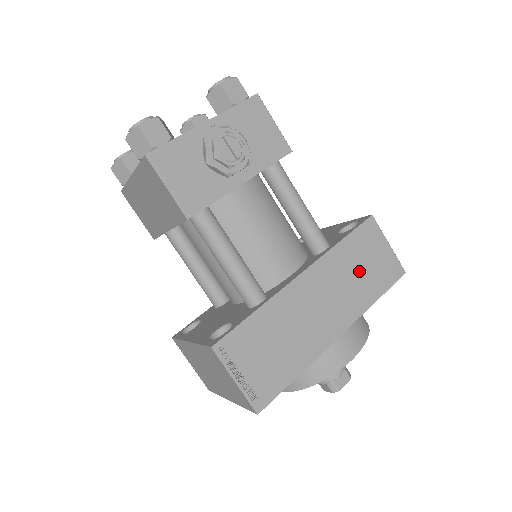
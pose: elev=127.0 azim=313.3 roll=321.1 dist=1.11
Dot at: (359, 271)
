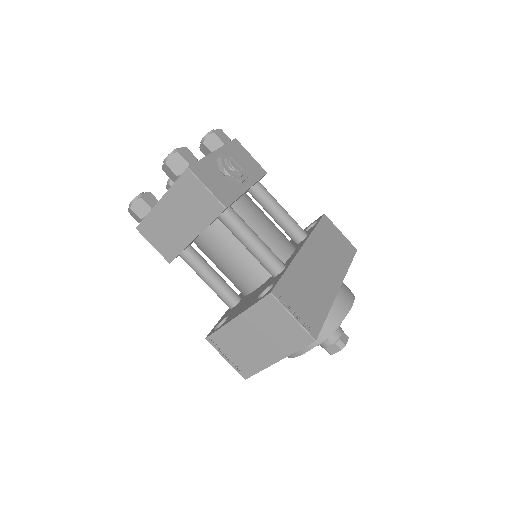
Dot at: (332, 247)
